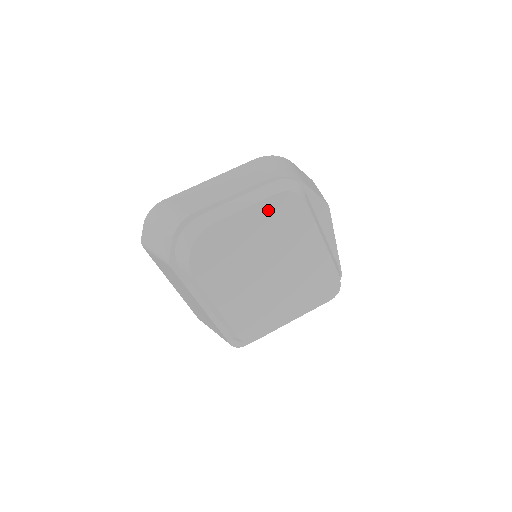
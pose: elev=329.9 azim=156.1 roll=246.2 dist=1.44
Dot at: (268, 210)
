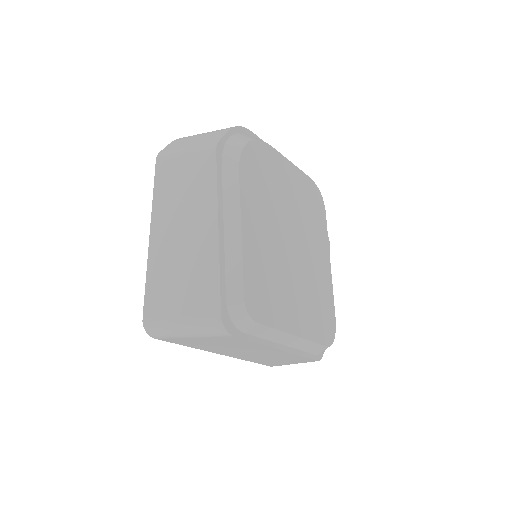
Dot at: (303, 184)
